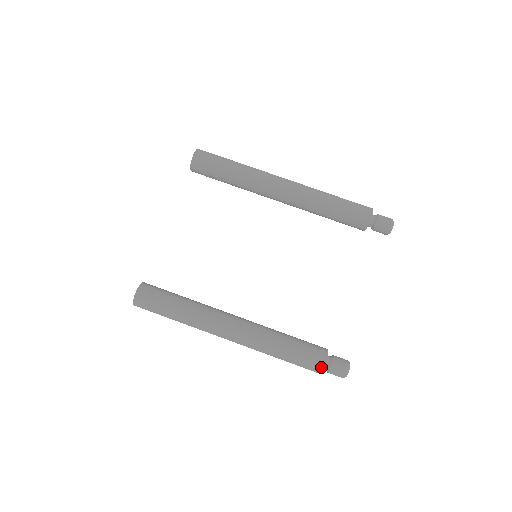
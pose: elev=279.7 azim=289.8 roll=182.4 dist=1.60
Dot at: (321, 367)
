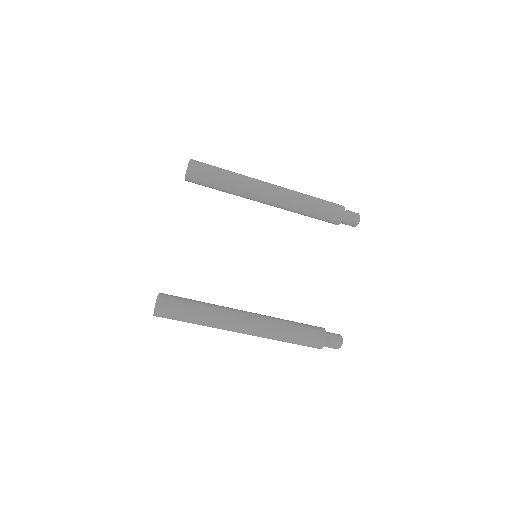
Dot at: (323, 344)
